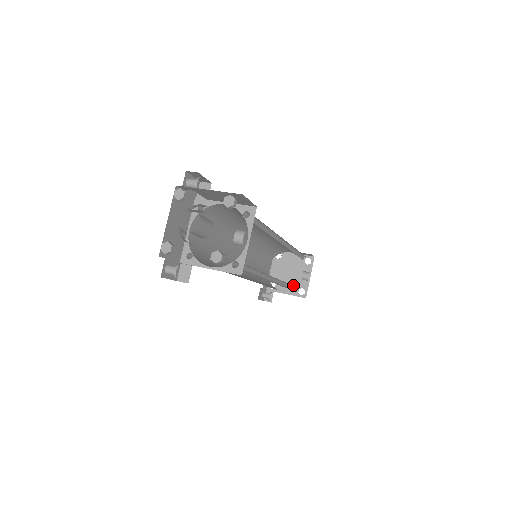
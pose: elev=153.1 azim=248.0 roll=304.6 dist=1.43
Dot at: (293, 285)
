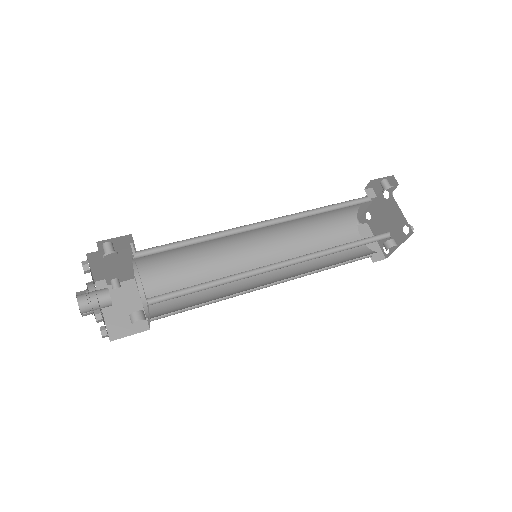
Dot at: occluded
